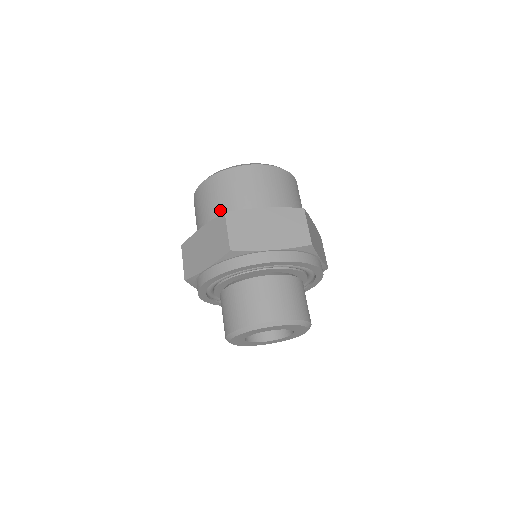
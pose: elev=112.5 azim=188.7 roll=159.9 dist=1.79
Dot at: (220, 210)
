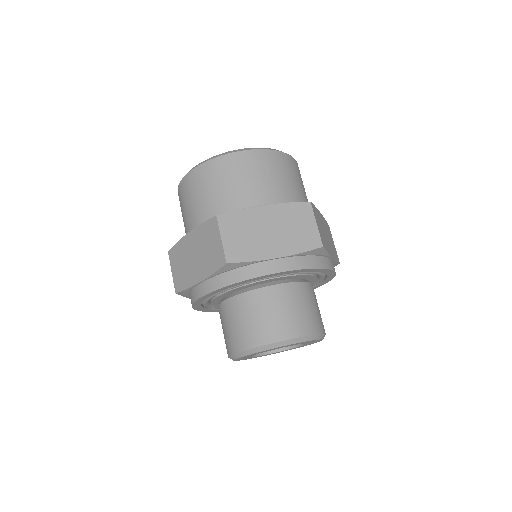
Dot at: (210, 209)
